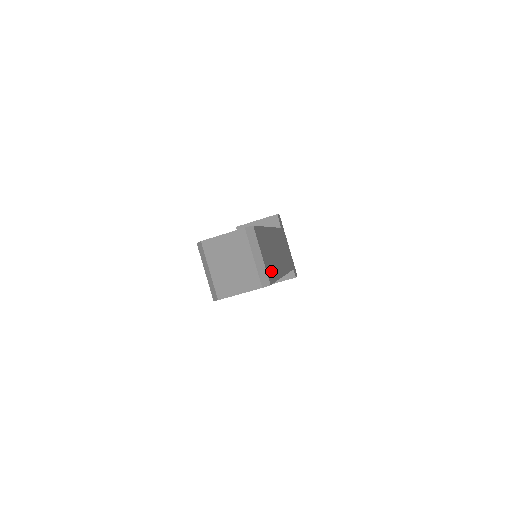
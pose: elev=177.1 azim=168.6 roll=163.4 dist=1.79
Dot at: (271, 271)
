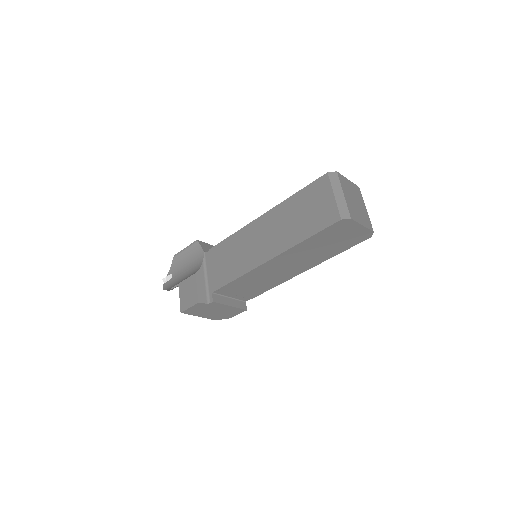
Dot at: occluded
